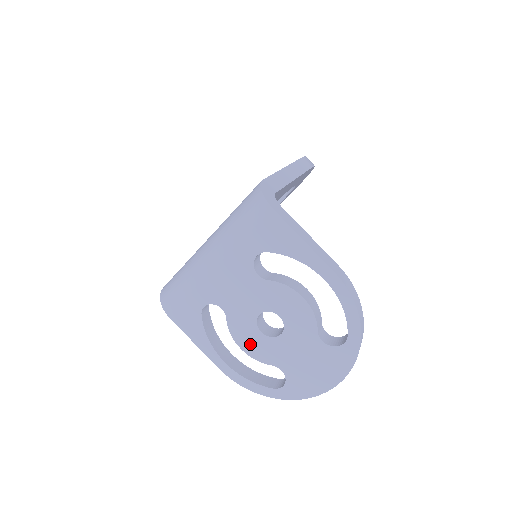
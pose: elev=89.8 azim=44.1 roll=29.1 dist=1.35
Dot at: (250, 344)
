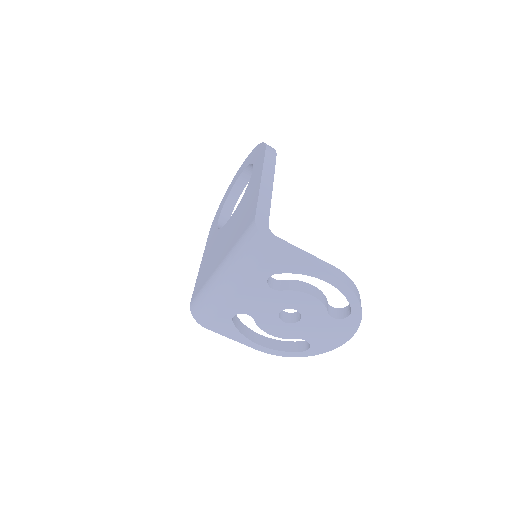
Dot at: (277, 331)
